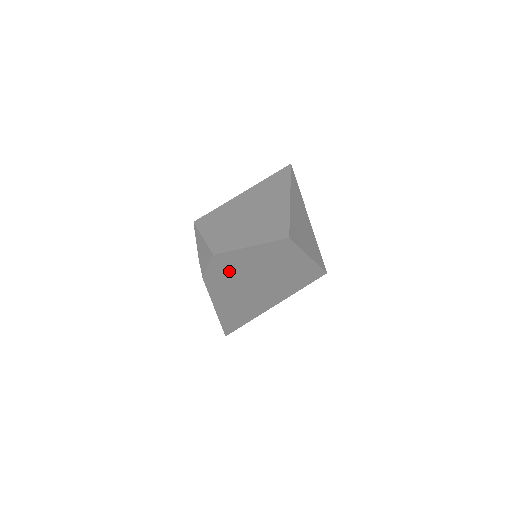
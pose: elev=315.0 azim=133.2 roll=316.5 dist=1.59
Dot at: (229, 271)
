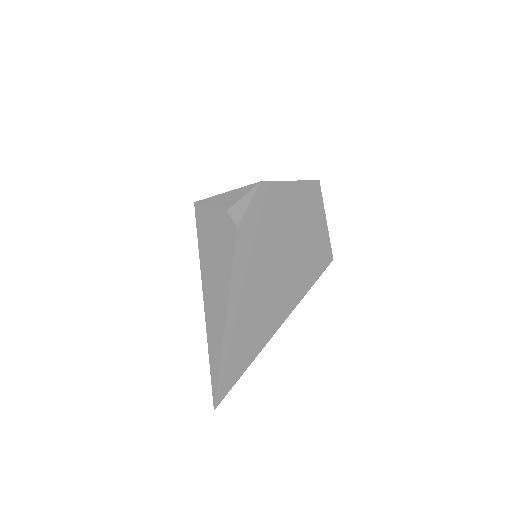
Dot at: (264, 222)
